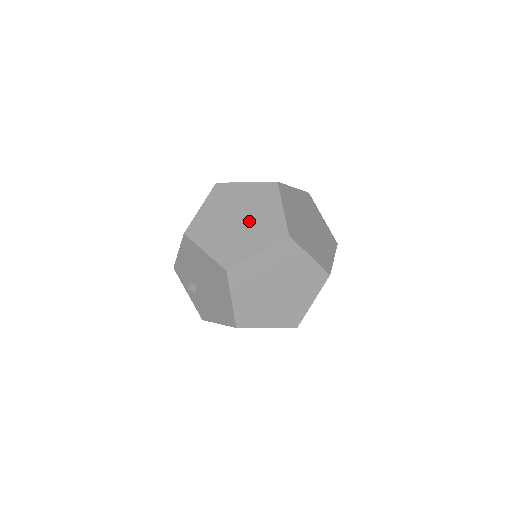
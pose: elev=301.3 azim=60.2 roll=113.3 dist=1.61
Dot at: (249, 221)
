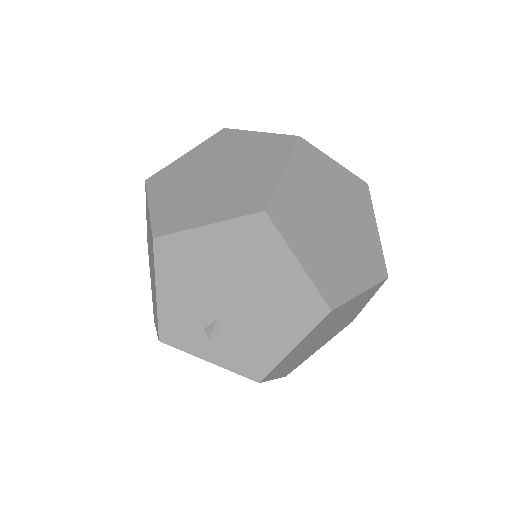
Dot at: (232, 165)
